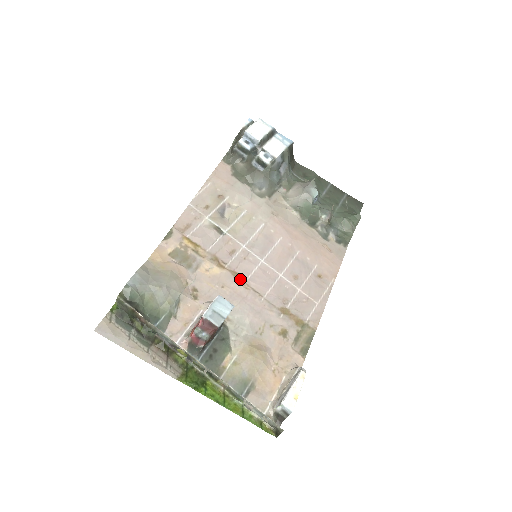
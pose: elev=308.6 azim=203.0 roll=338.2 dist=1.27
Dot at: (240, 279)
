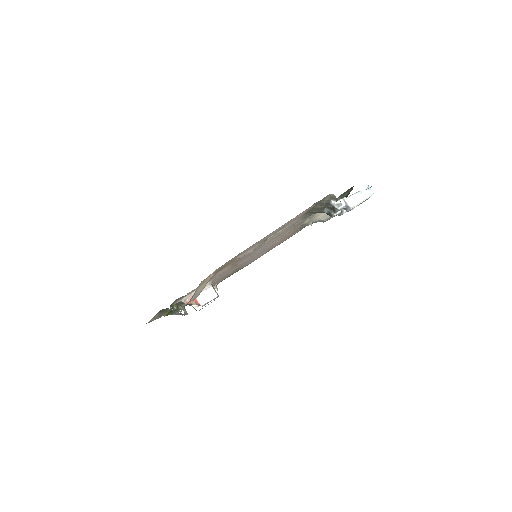
Dot at: occluded
